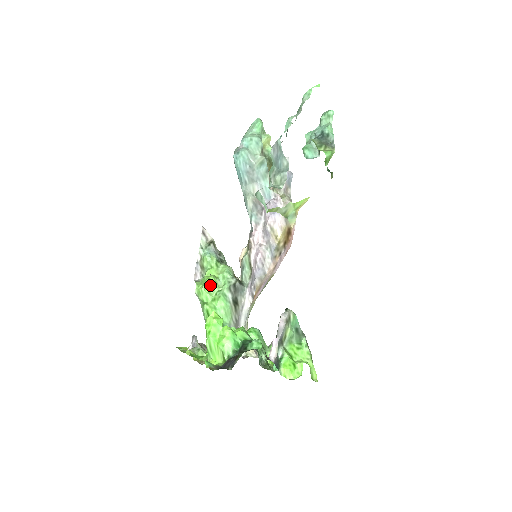
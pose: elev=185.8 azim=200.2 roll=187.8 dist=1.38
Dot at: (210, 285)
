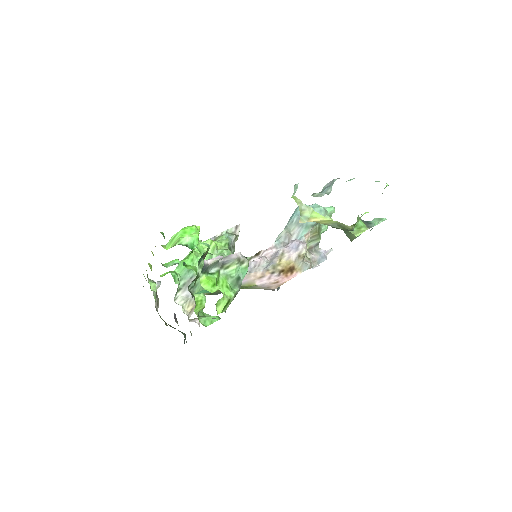
Dot at: occluded
